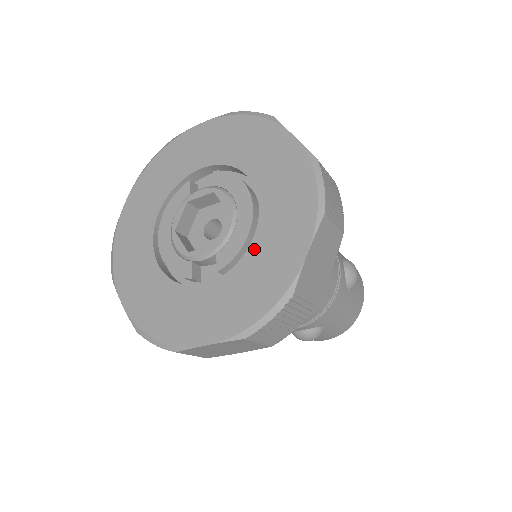
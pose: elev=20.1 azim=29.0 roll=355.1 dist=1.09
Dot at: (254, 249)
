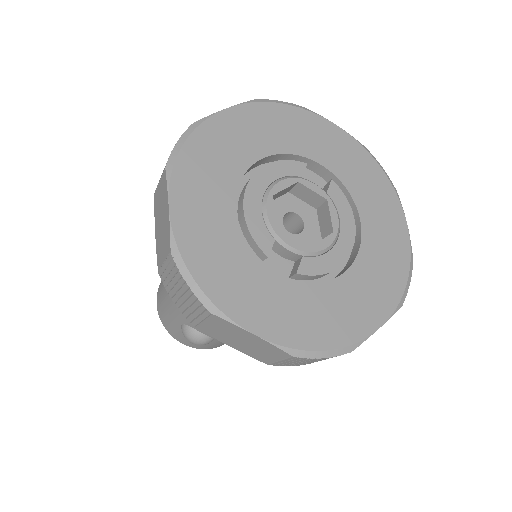
Dot at: (339, 284)
